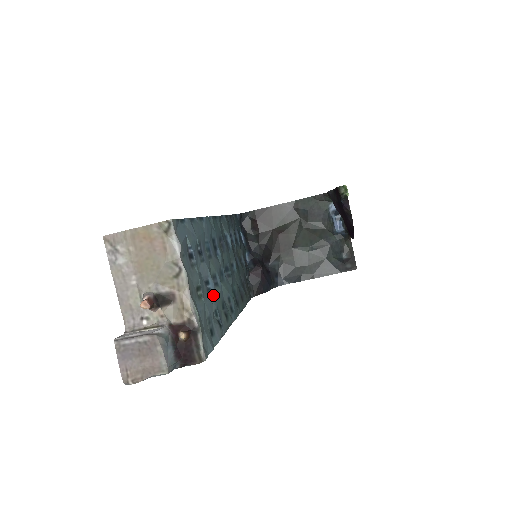
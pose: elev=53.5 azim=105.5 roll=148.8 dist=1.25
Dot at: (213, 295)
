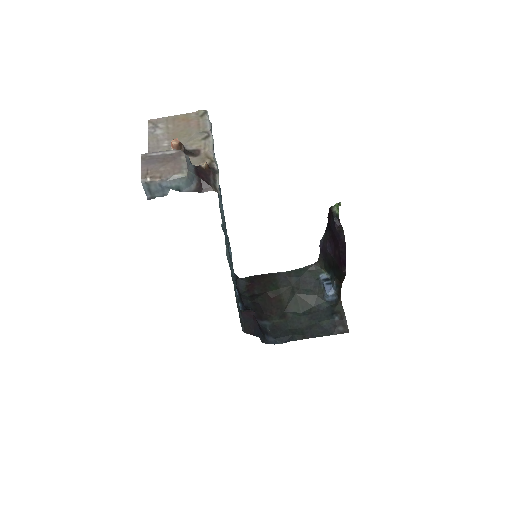
Dot at: (223, 214)
